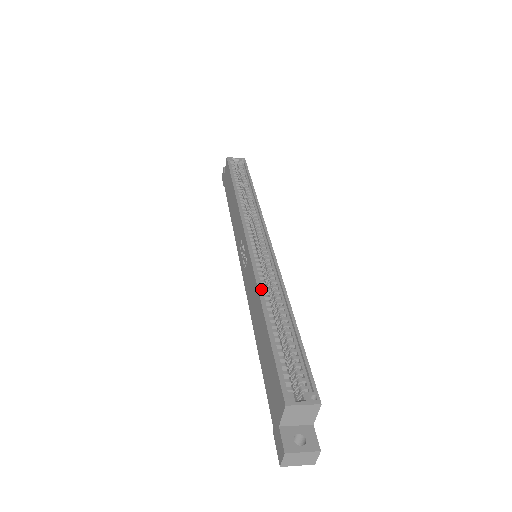
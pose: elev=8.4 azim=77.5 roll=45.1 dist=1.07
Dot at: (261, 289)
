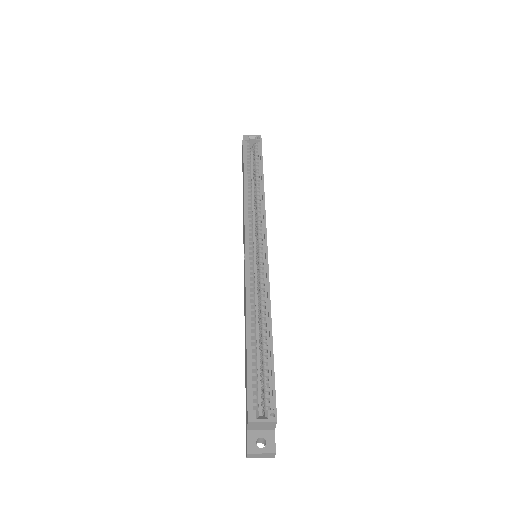
Dot at: (249, 302)
